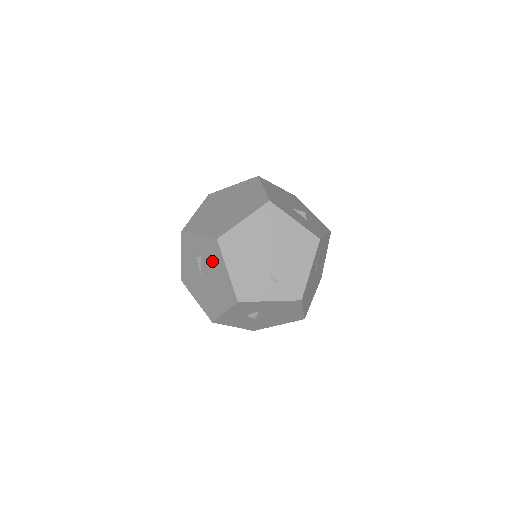
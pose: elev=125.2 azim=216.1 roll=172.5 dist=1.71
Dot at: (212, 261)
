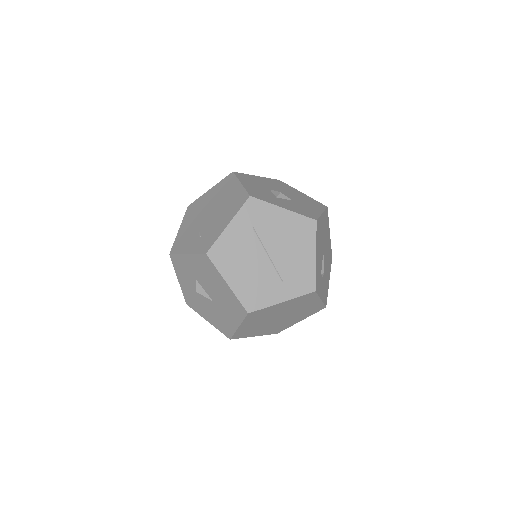
Dot at: occluded
